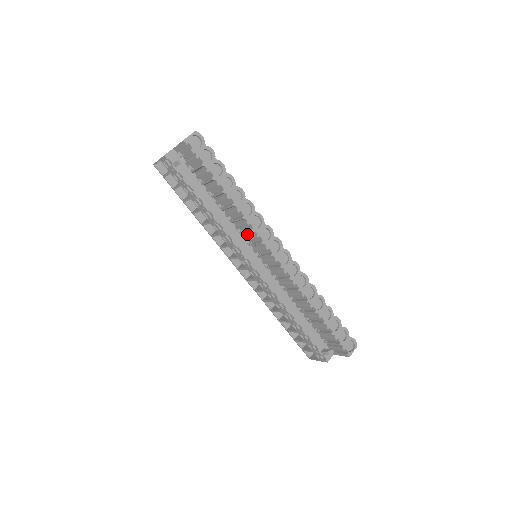
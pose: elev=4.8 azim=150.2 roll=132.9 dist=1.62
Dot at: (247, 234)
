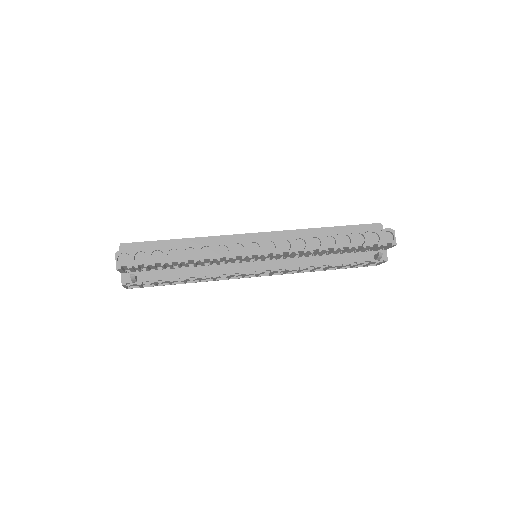
Dot at: occluded
